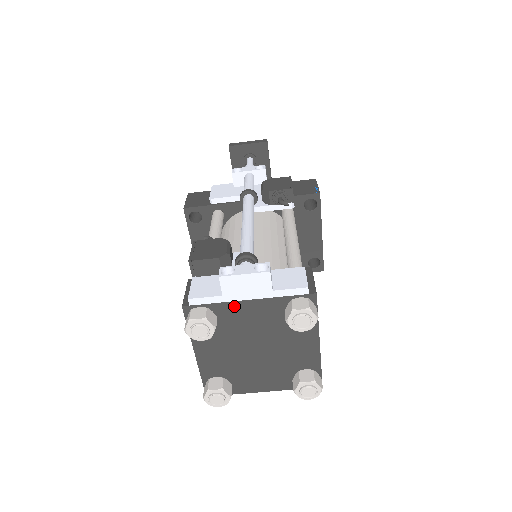
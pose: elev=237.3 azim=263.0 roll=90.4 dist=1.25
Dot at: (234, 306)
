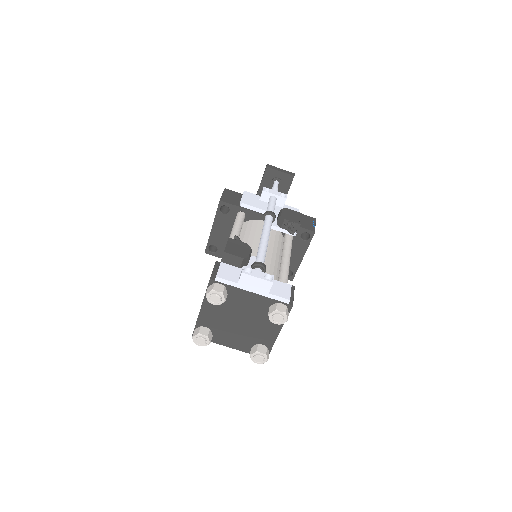
Dot at: (241, 292)
